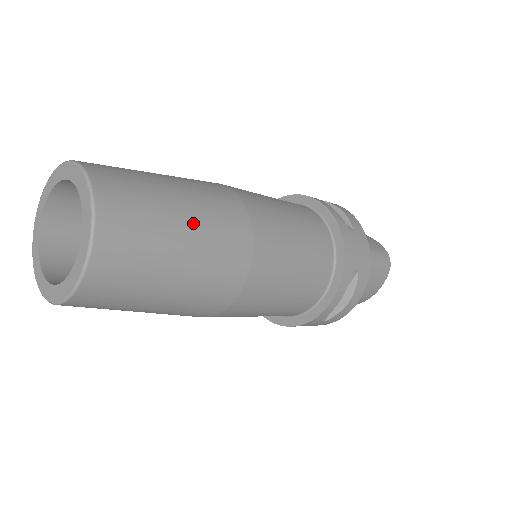
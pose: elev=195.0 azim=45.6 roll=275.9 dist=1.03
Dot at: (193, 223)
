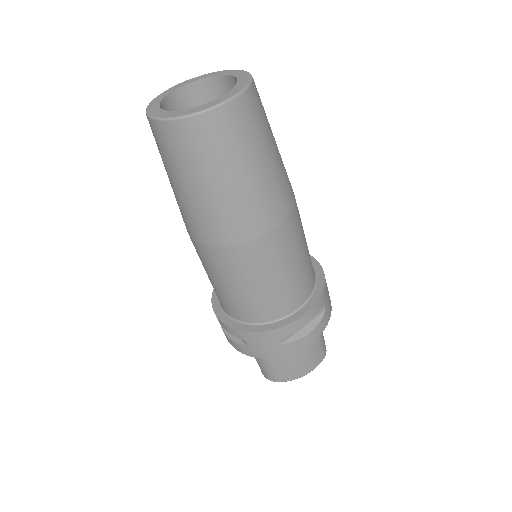
Dot at: (278, 153)
